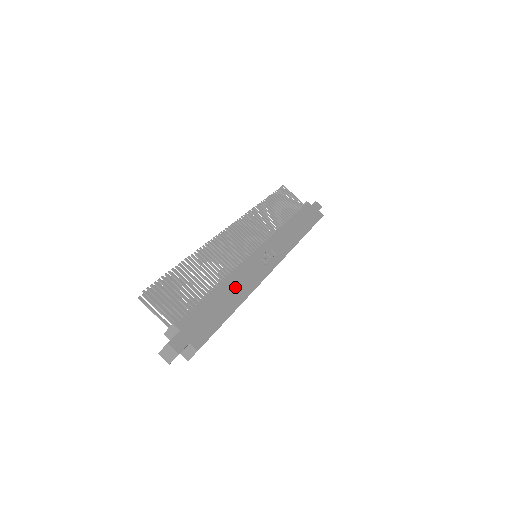
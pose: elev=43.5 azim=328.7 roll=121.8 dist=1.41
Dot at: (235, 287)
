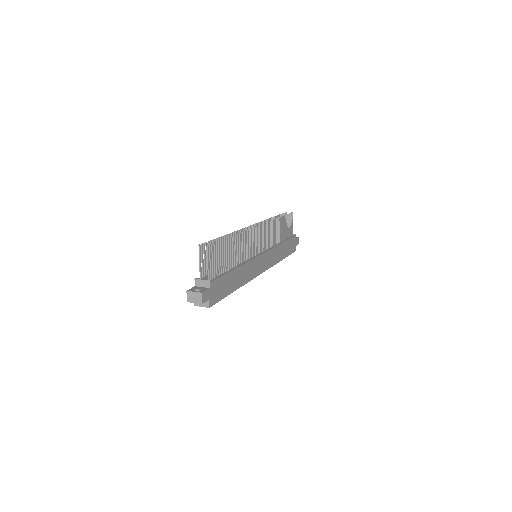
Dot at: (242, 275)
